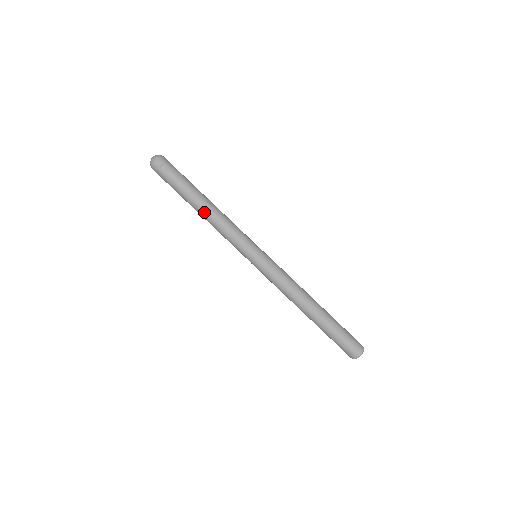
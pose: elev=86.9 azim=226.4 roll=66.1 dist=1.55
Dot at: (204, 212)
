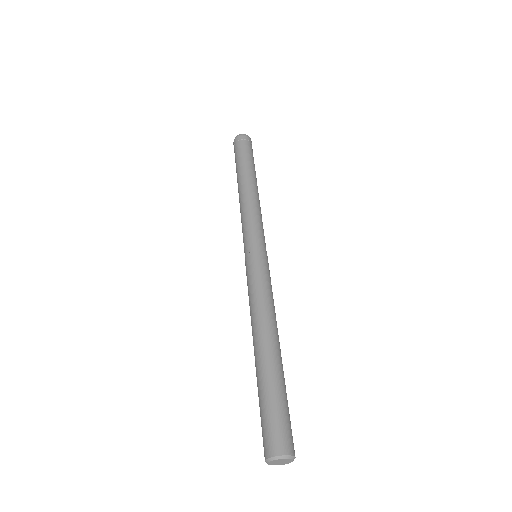
Dot at: (241, 188)
